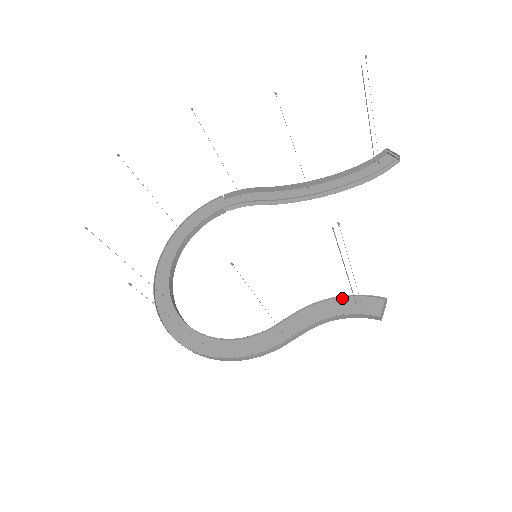
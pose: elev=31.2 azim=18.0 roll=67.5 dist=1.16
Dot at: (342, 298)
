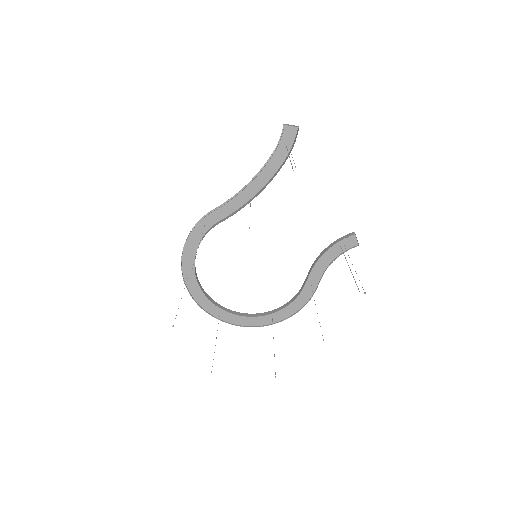
Dot at: (330, 248)
